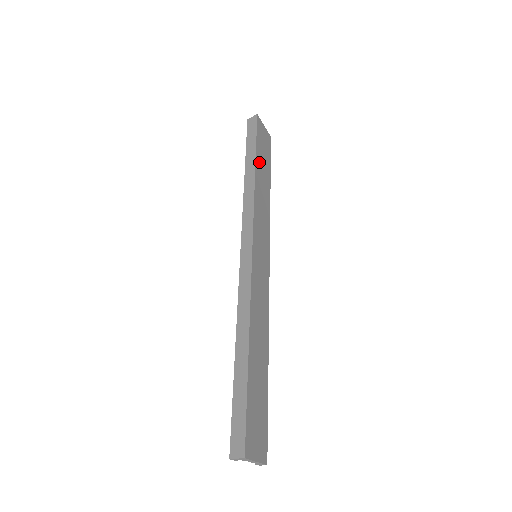
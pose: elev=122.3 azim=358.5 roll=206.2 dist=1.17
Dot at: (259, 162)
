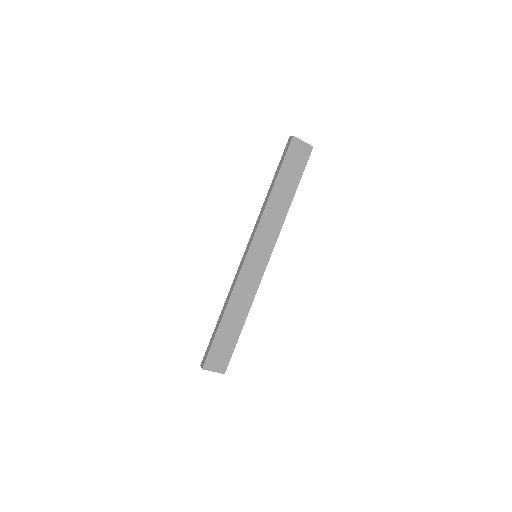
Dot at: (281, 181)
